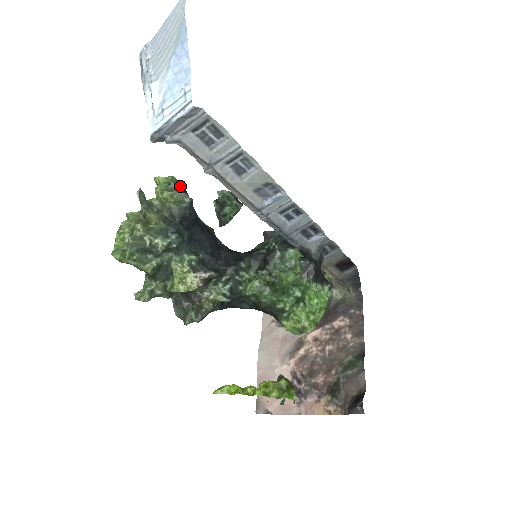
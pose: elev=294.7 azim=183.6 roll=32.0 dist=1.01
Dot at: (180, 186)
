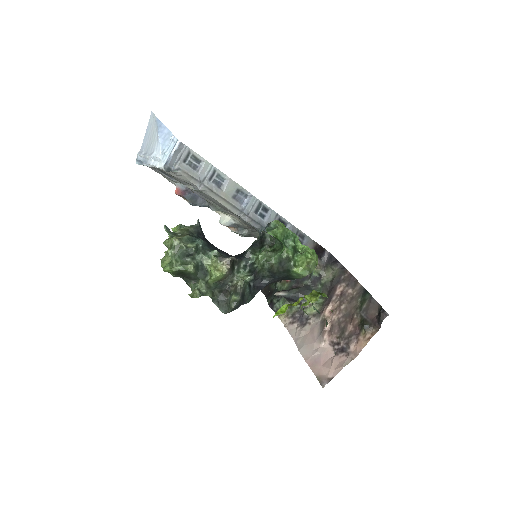
Dot at: occluded
